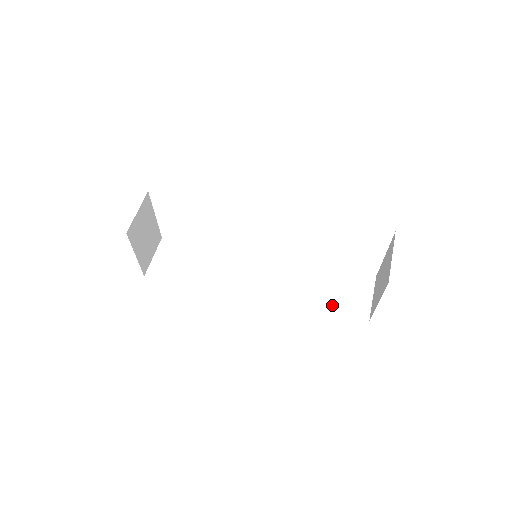
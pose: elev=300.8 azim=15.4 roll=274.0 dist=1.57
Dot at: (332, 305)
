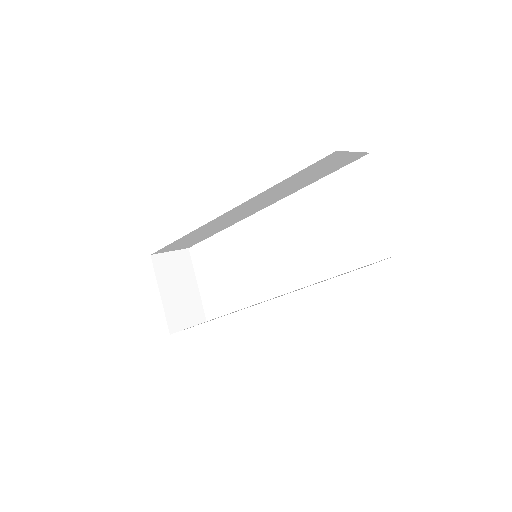
Dot at: occluded
